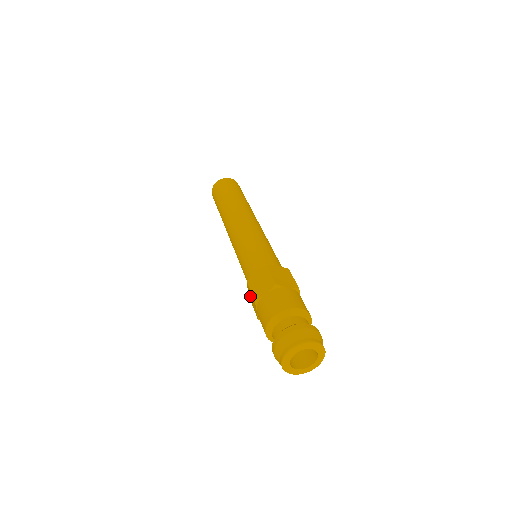
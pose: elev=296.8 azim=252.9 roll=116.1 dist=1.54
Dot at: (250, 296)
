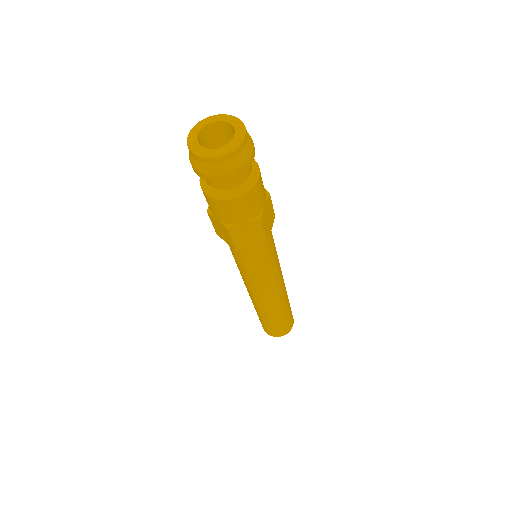
Dot at: occluded
